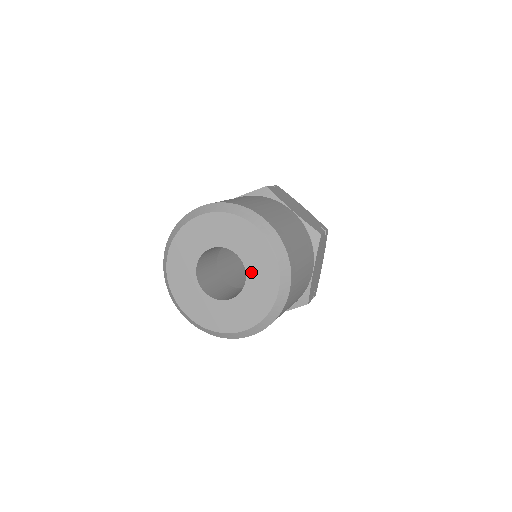
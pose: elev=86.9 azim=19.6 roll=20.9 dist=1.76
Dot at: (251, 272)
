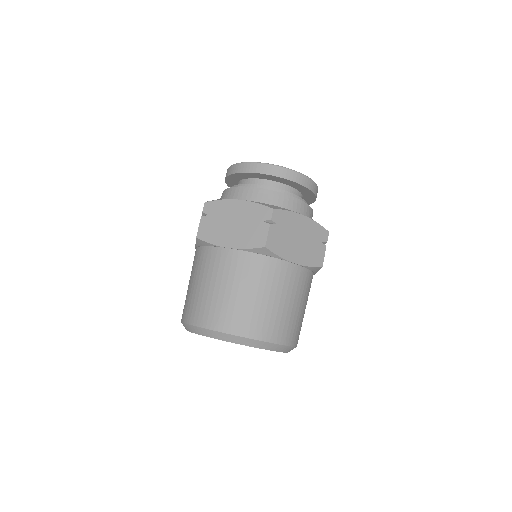
Dot at: occluded
